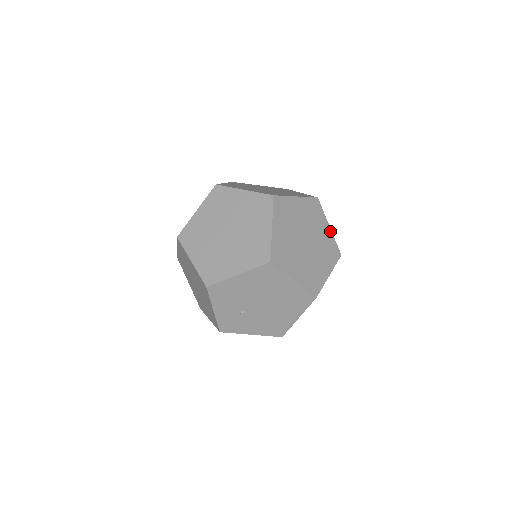
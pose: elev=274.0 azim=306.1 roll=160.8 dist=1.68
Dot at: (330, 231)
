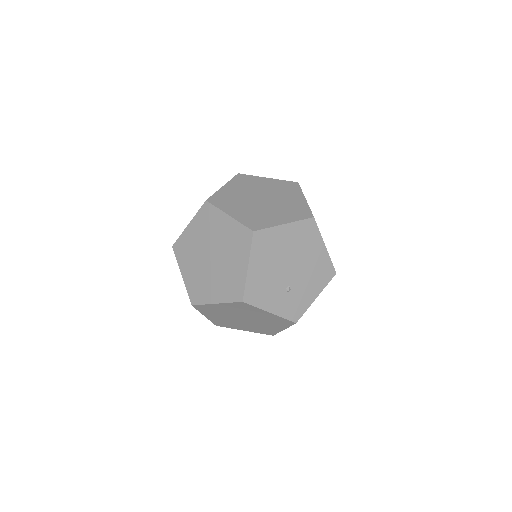
Dot at: (272, 180)
